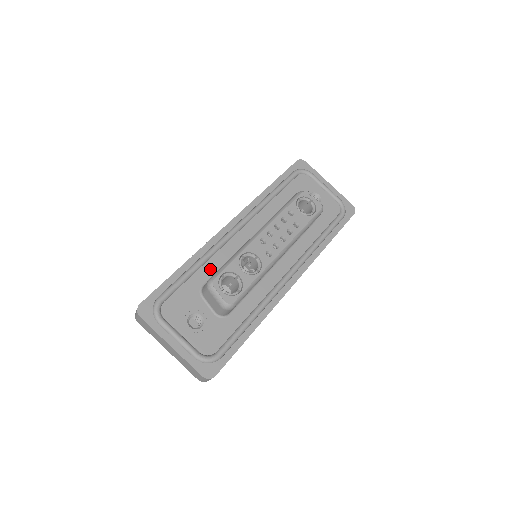
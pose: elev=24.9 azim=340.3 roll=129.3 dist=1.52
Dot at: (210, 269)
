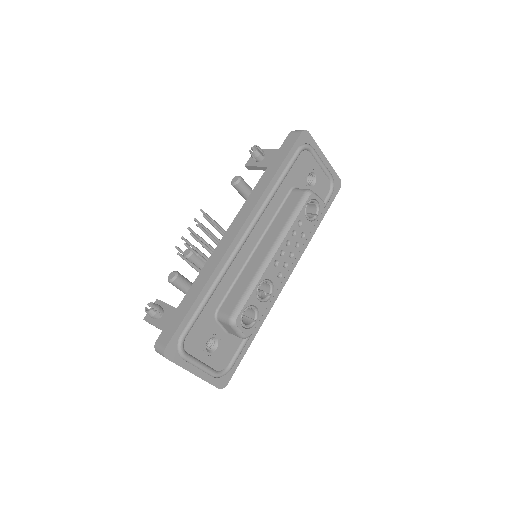
Dot at: (222, 290)
